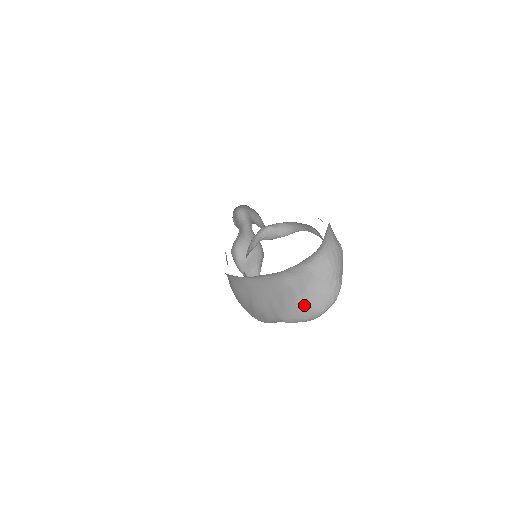
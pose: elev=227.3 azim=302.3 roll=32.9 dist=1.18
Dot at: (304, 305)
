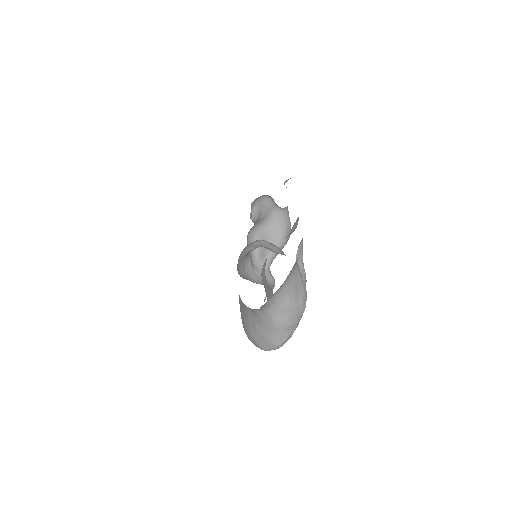
Dot at: (252, 337)
